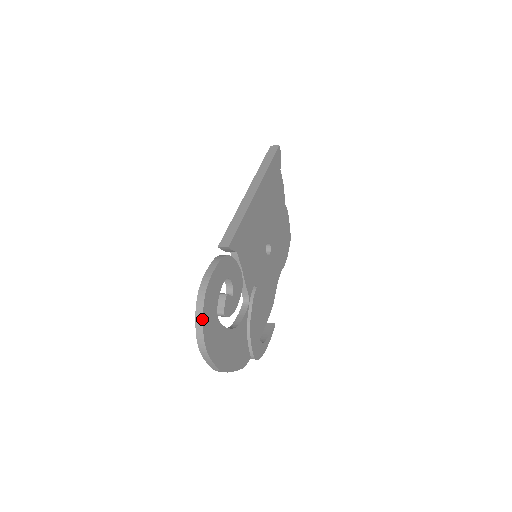
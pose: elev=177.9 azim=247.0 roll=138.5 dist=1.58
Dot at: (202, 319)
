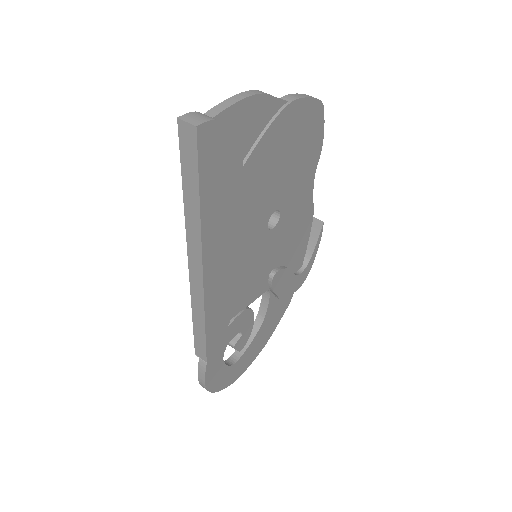
Dot at: occluded
